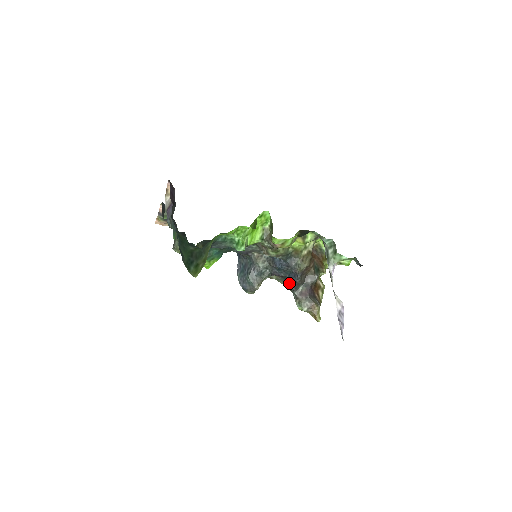
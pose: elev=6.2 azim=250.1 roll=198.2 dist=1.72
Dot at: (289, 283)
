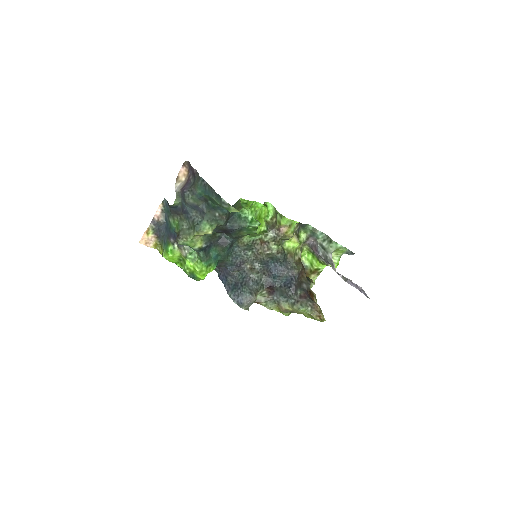
Dot at: (287, 288)
